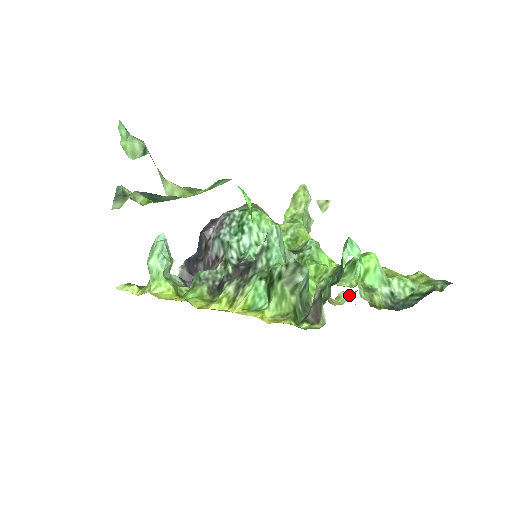
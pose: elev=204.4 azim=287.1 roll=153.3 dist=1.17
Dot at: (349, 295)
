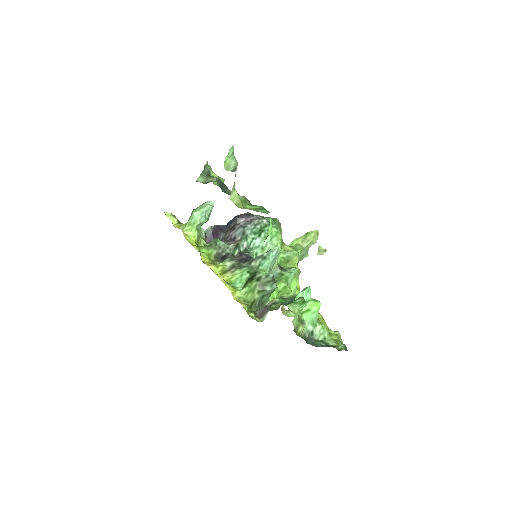
Dot at: occluded
